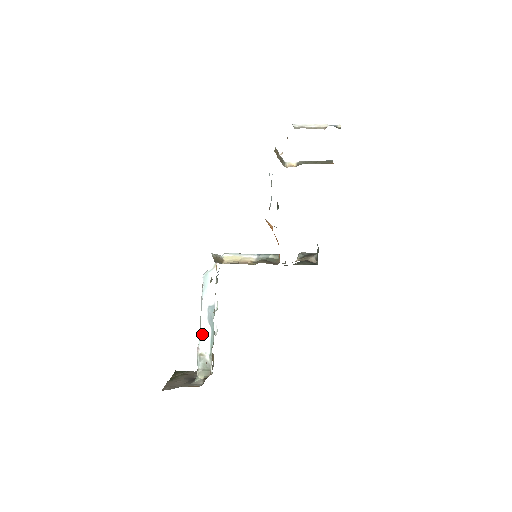
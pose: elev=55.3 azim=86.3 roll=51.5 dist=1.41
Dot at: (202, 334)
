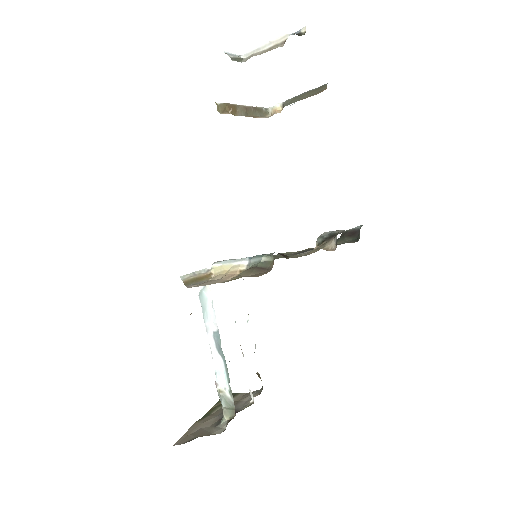
Dot at: (215, 366)
